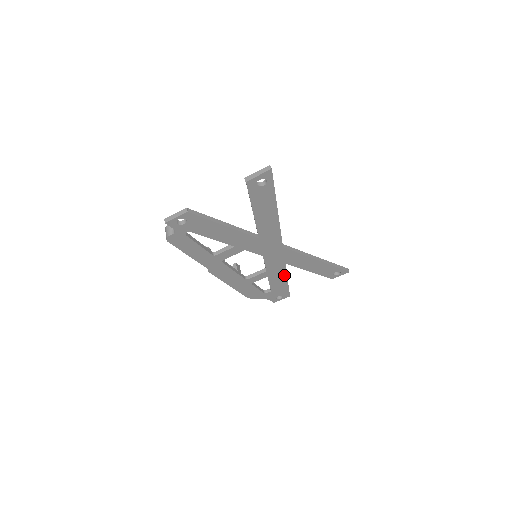
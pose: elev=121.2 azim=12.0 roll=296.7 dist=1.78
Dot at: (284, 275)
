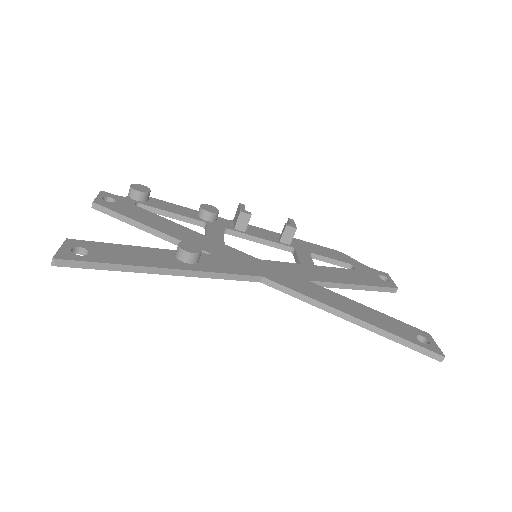
Dot at: (333, 285)
